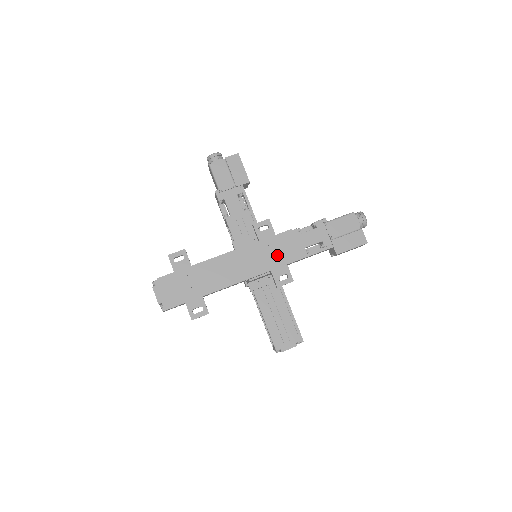
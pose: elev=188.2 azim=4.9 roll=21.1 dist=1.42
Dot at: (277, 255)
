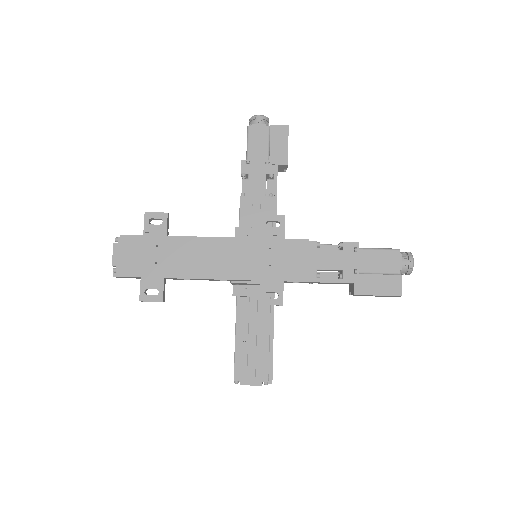
Dot at: (276, 264)
